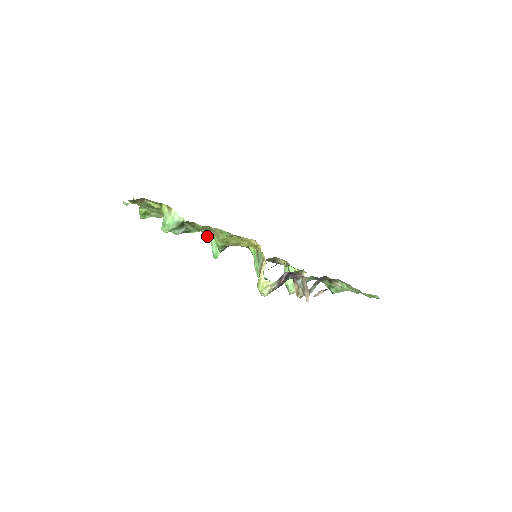
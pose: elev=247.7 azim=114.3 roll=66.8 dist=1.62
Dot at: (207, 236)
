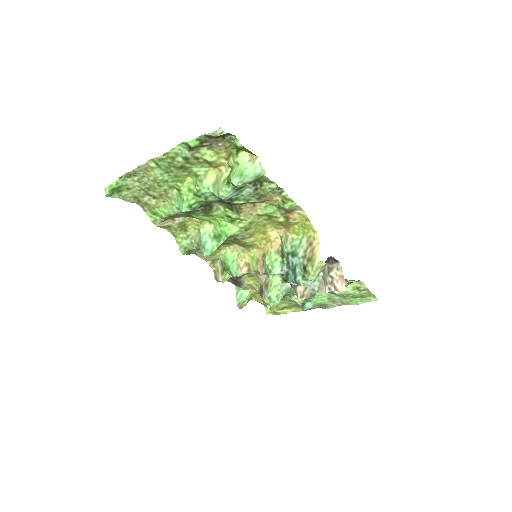
Dot at: (233, 216)
